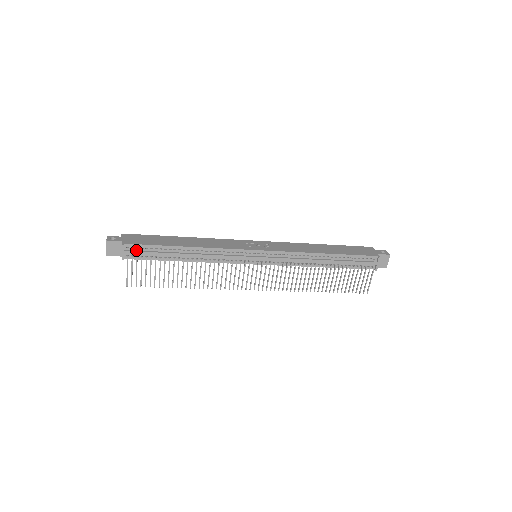
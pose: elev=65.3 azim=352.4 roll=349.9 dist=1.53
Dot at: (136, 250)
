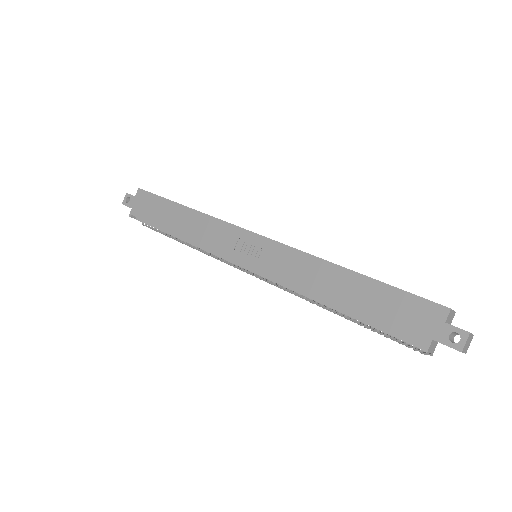
Dot at: occluded
